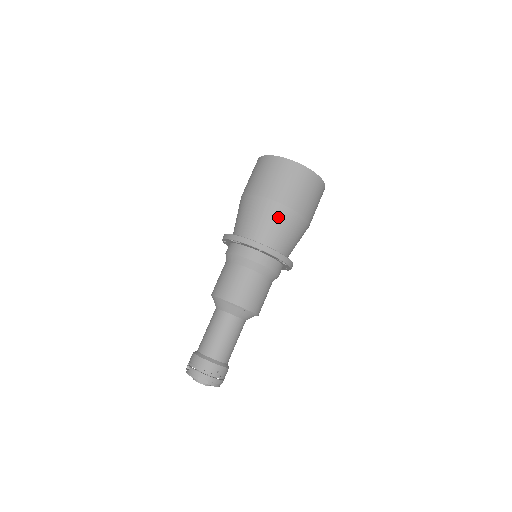
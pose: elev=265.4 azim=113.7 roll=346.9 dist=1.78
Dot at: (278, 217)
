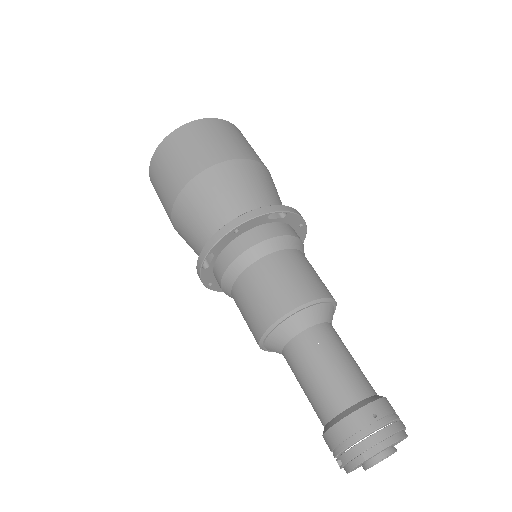
Dot at: (215, 185)
